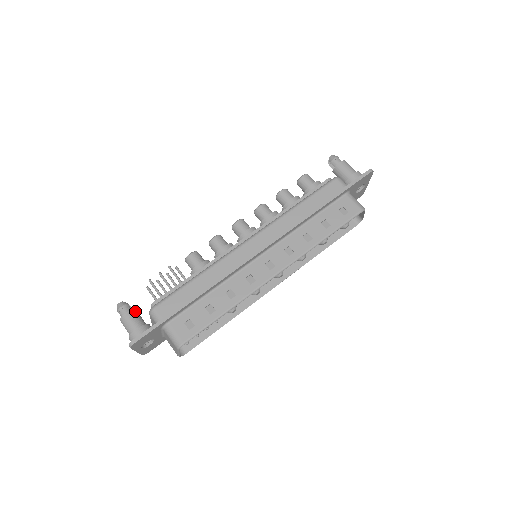
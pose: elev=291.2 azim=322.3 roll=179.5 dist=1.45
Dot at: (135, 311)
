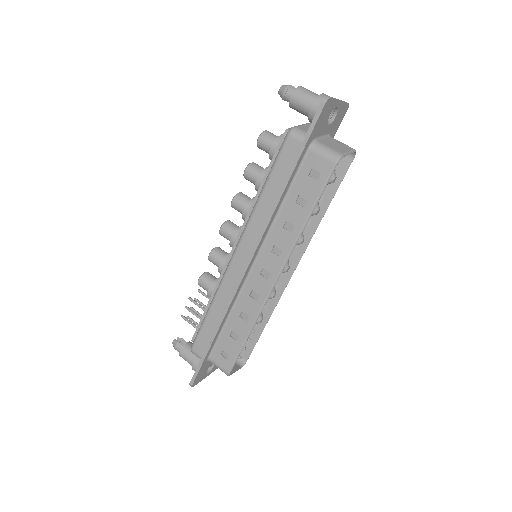
Dot at: (186, 346)
